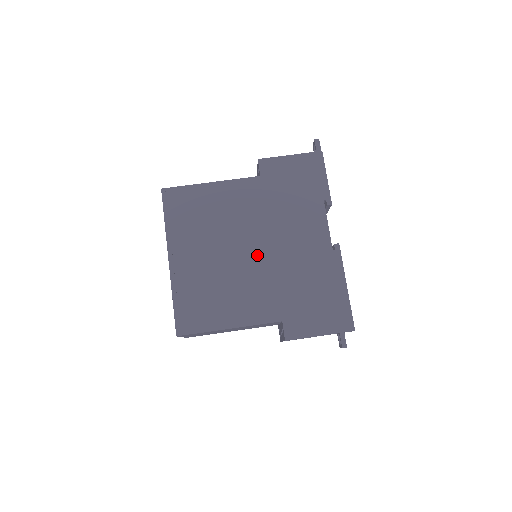
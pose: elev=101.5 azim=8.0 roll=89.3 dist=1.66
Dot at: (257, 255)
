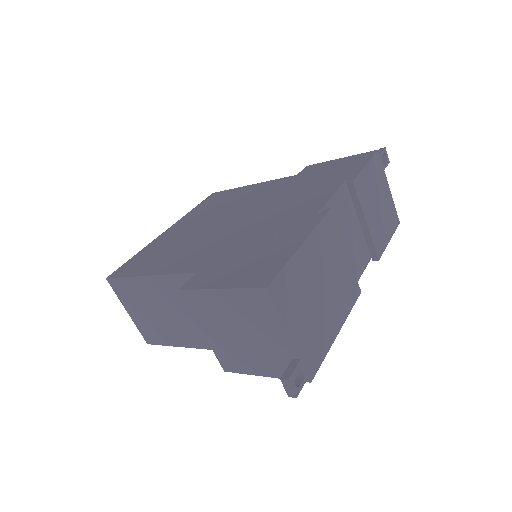
Dot at: (235, 223)
